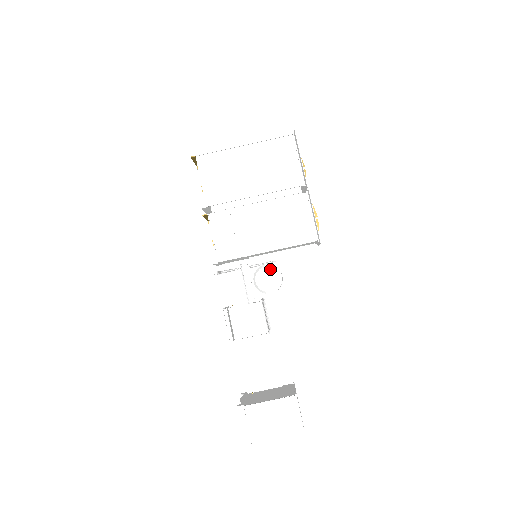
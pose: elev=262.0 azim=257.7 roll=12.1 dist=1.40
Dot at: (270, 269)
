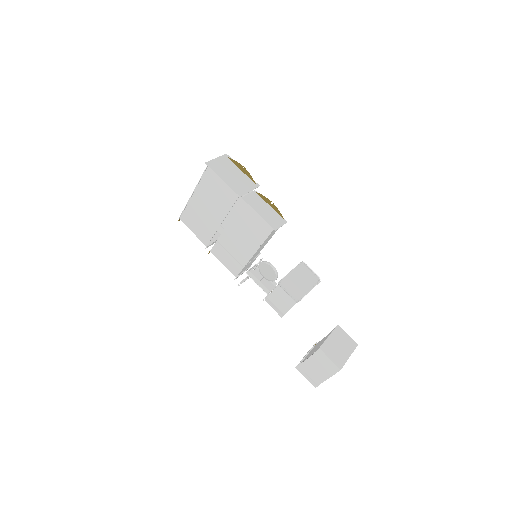
Dot at: (263, 265)
